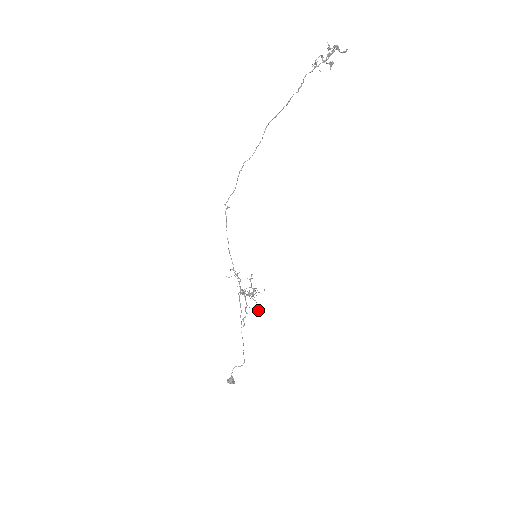
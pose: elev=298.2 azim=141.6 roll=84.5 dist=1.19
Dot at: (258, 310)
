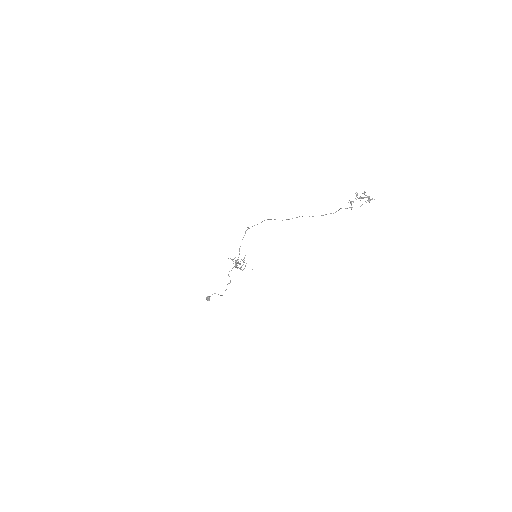
Dot at: occluded
